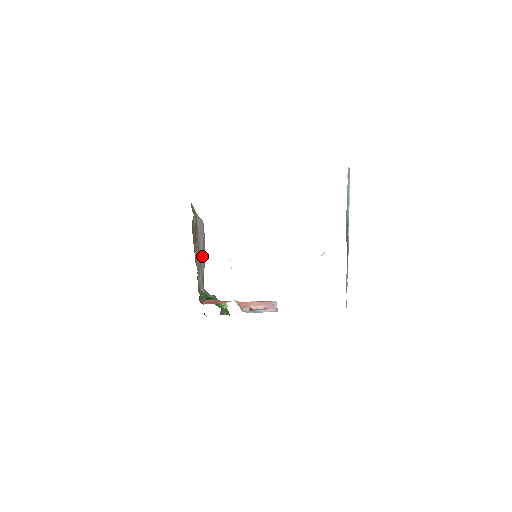
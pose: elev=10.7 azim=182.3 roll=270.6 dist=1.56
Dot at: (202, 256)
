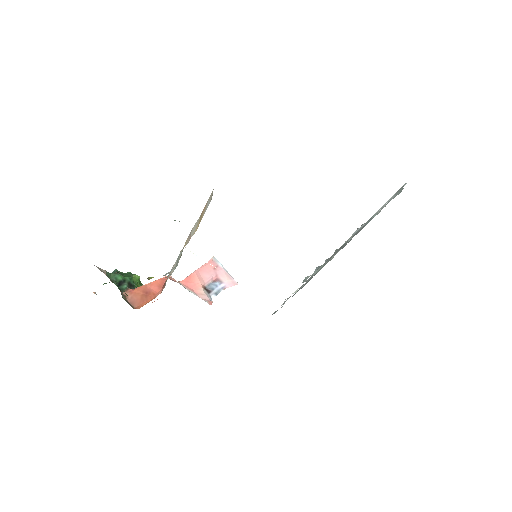
Dot at: occluded
